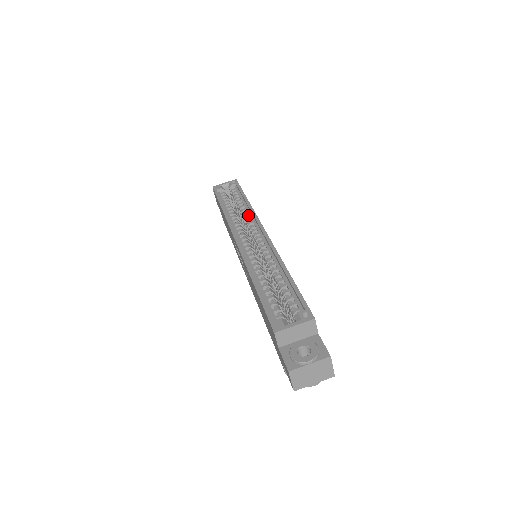
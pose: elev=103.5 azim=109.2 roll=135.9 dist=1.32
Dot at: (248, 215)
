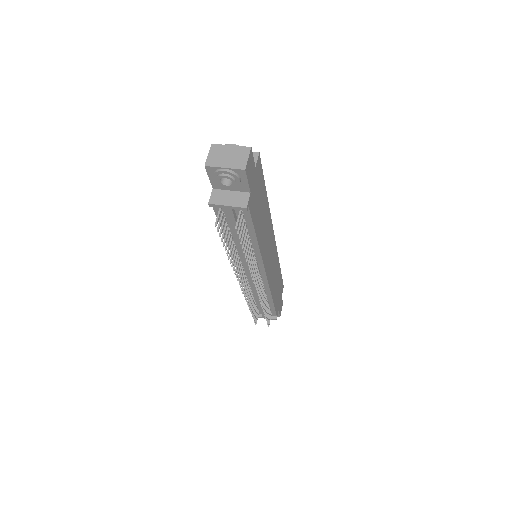
Dot at: occluded
